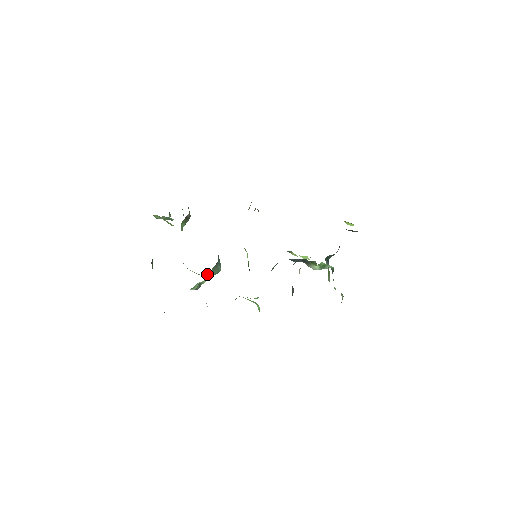
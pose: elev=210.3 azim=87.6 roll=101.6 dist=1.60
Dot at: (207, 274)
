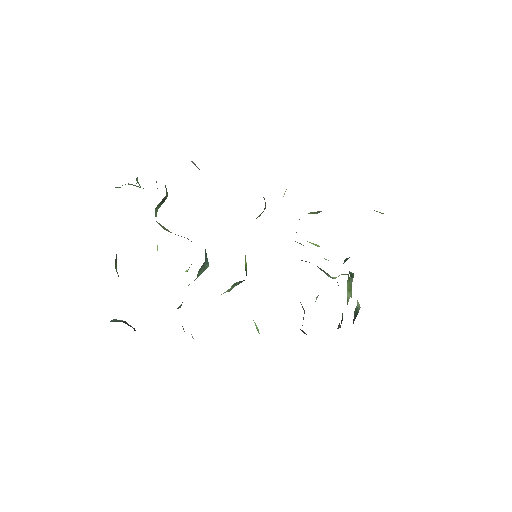
Dot at: (189, 267)
